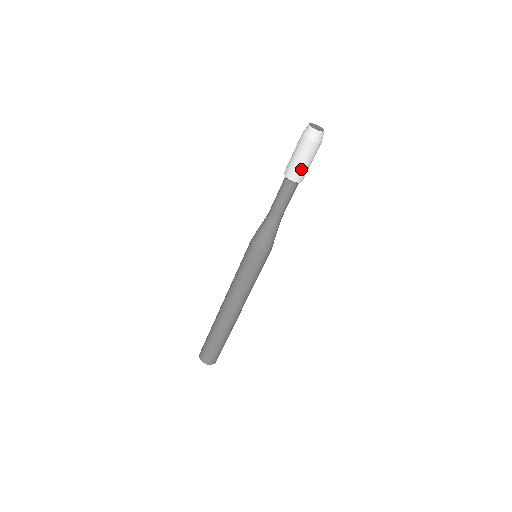
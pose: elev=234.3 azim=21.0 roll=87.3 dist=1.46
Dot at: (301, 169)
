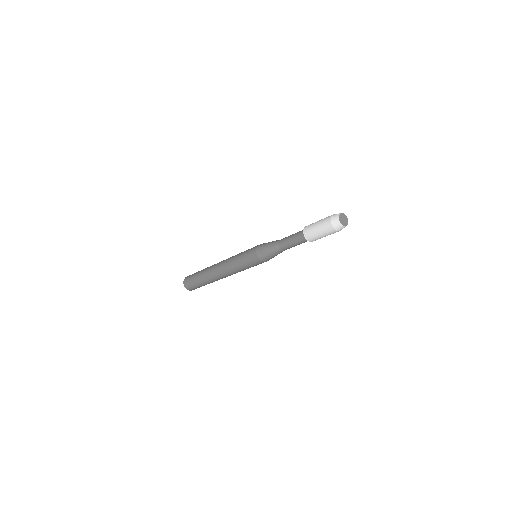
Dot at: (318, 238)
